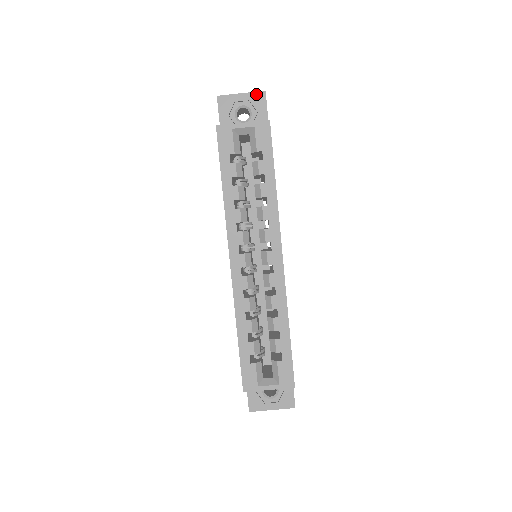
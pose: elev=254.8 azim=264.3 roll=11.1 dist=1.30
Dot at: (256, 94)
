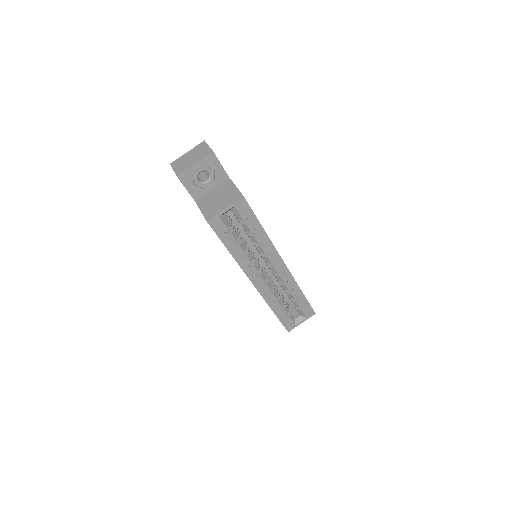
Dot at: (207, 158)
